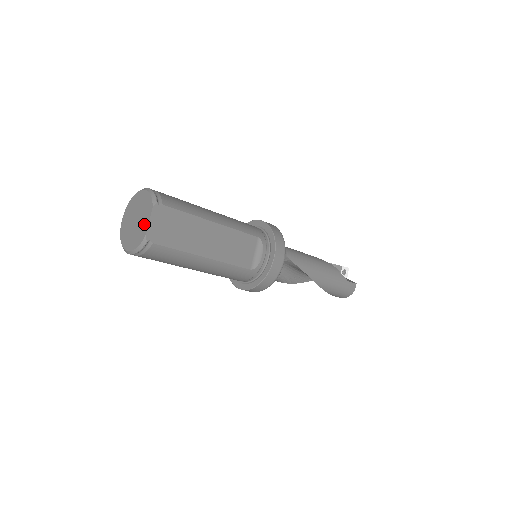
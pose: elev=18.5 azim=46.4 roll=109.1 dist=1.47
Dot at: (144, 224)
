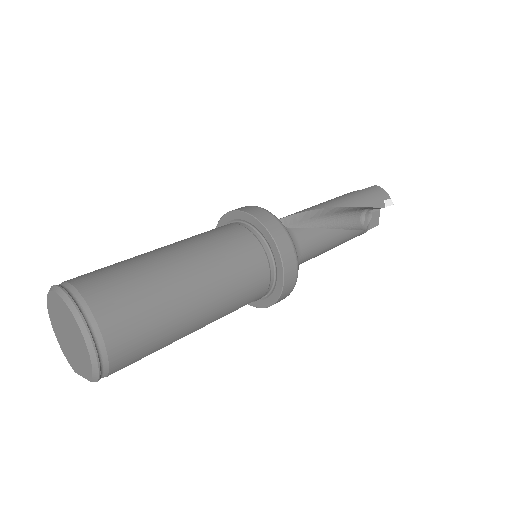
Dot at: (76, 365)
